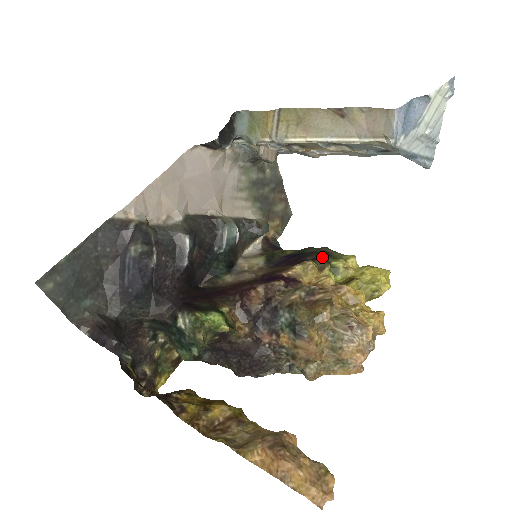
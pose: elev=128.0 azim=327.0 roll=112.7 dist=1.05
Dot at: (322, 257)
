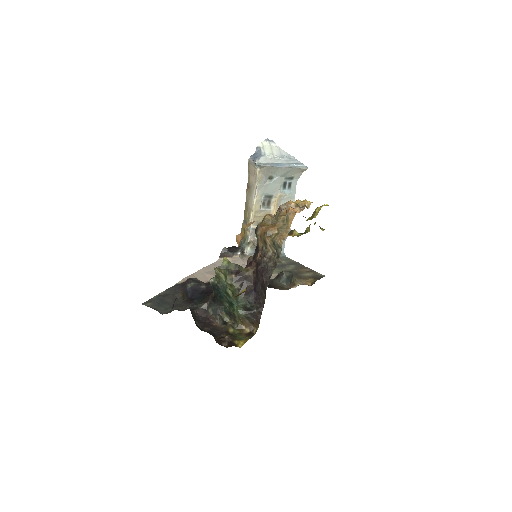
Dot at: occluded
